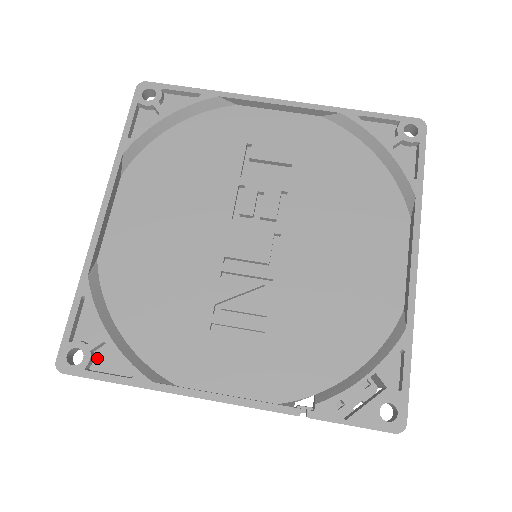
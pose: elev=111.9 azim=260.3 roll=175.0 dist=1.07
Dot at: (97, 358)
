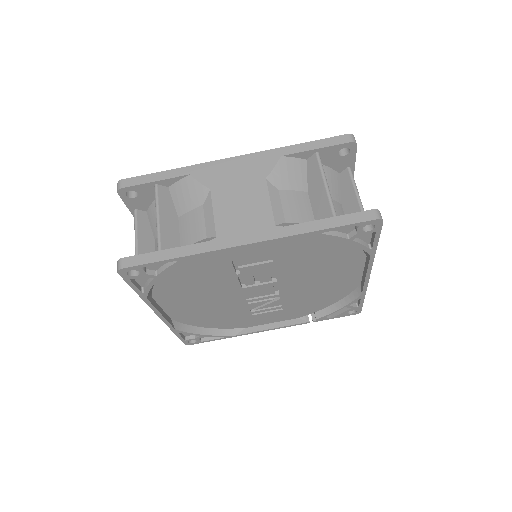
Dot at: occluded
